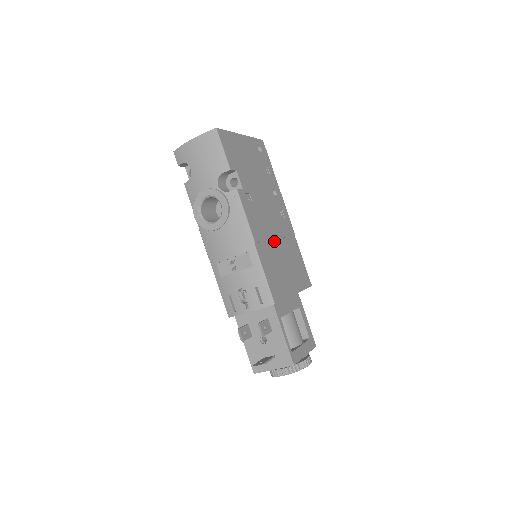
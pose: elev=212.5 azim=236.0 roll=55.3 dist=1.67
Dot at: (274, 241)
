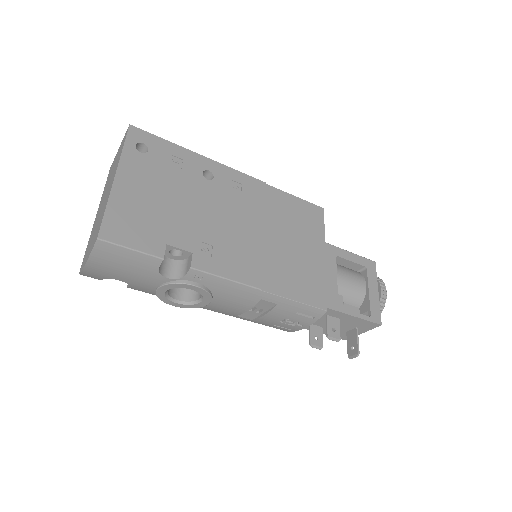
Dot at: (264, 241)
